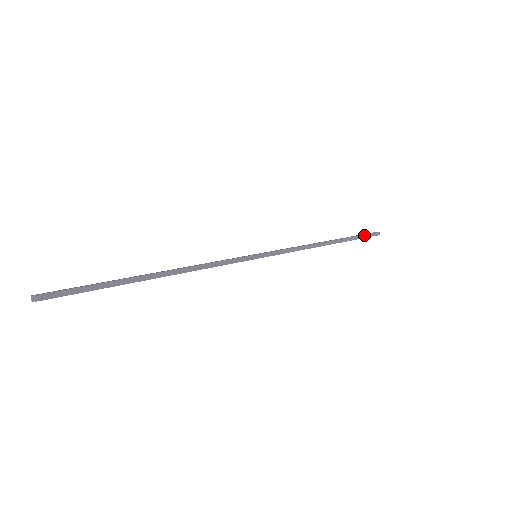
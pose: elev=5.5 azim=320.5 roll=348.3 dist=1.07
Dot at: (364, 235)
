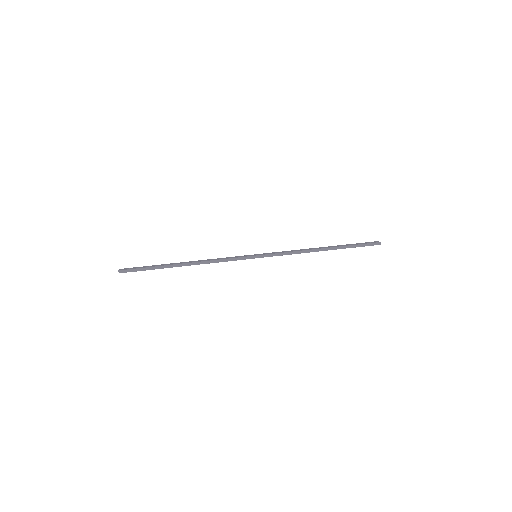
Dot at: (361, 245)
